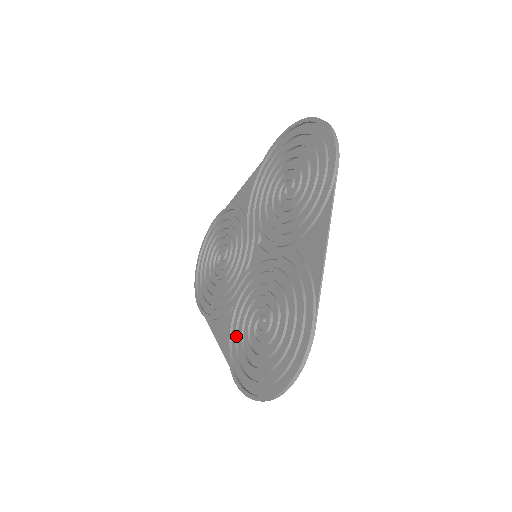
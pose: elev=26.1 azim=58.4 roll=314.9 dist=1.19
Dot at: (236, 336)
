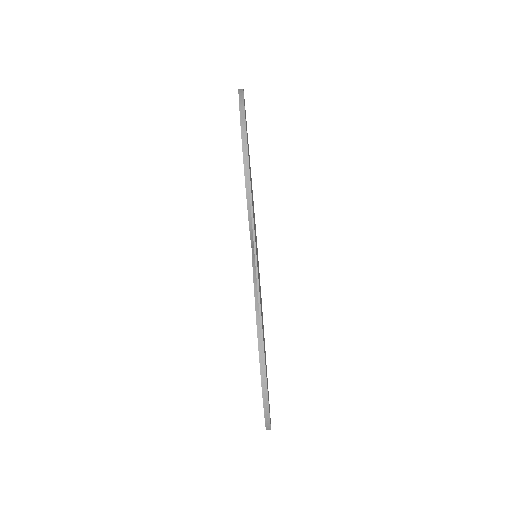
Dot at: occluded
